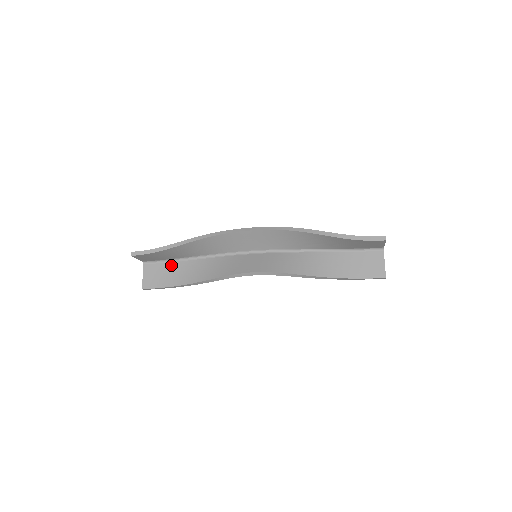
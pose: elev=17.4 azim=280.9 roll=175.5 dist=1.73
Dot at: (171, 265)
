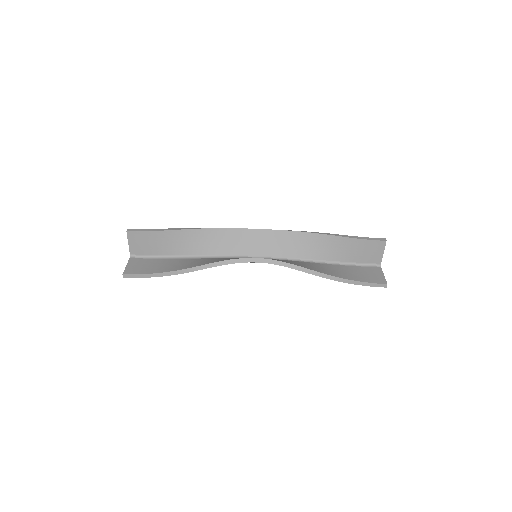
Dot at: (161, 260)
